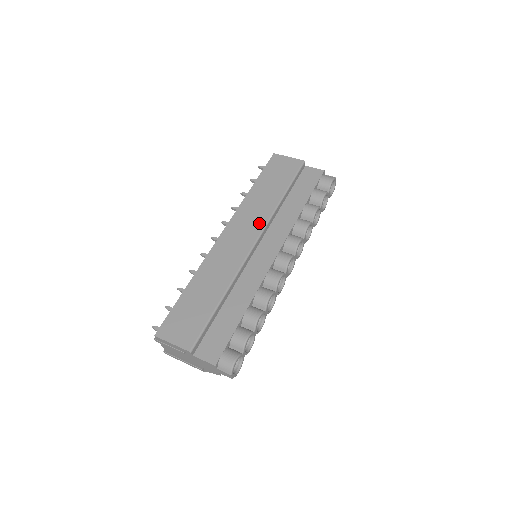
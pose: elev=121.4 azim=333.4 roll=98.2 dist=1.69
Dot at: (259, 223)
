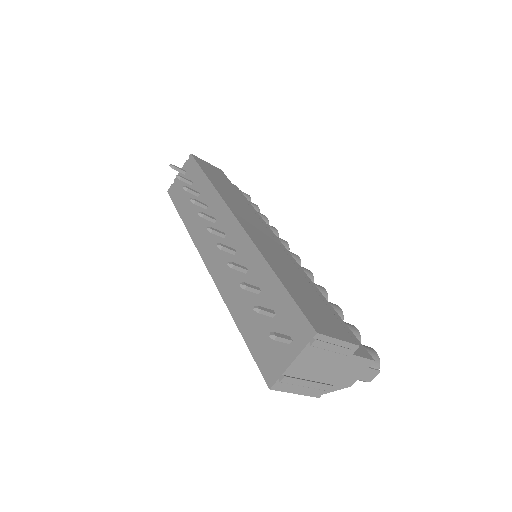
Dot at: (254, 216)
